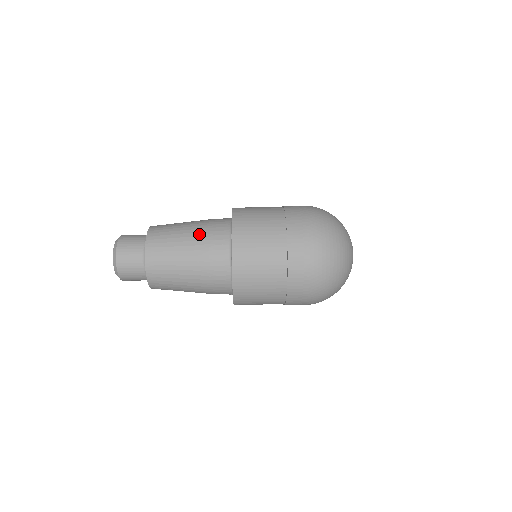
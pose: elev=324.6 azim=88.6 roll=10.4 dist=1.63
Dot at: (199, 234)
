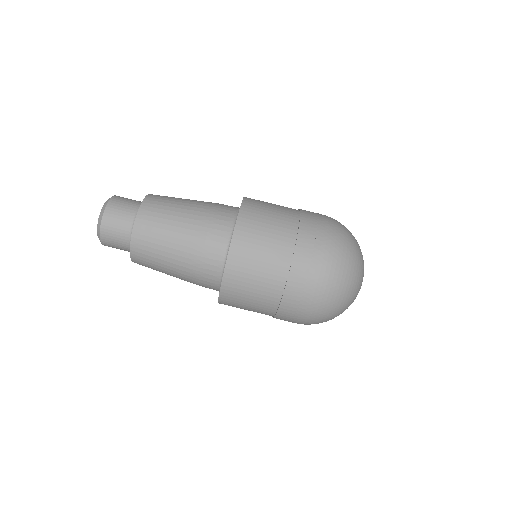
Dot at: (191, 245)
